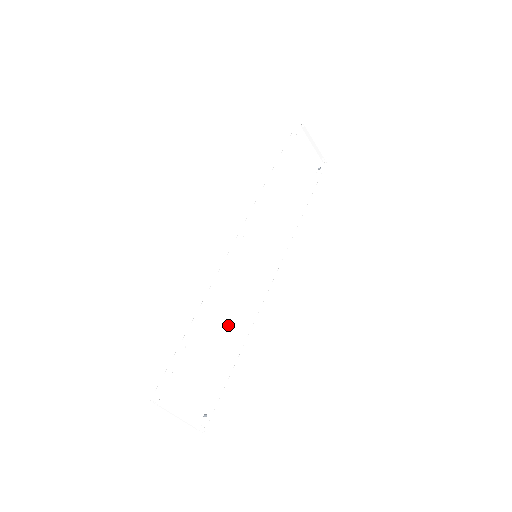
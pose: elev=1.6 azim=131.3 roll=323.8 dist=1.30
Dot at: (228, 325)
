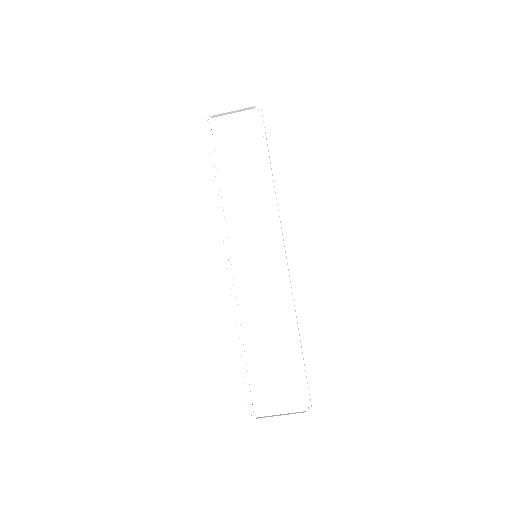
Dot at: (274, 324)
